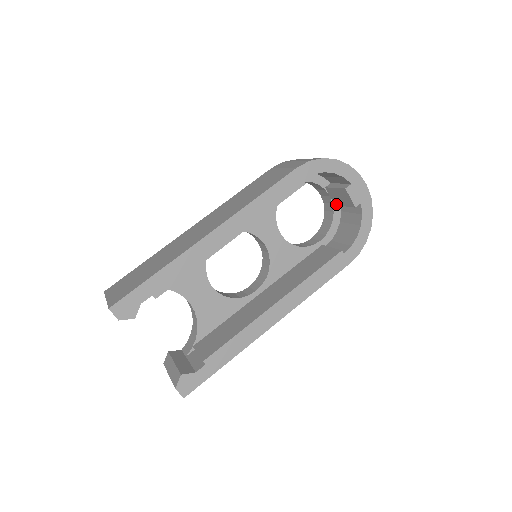
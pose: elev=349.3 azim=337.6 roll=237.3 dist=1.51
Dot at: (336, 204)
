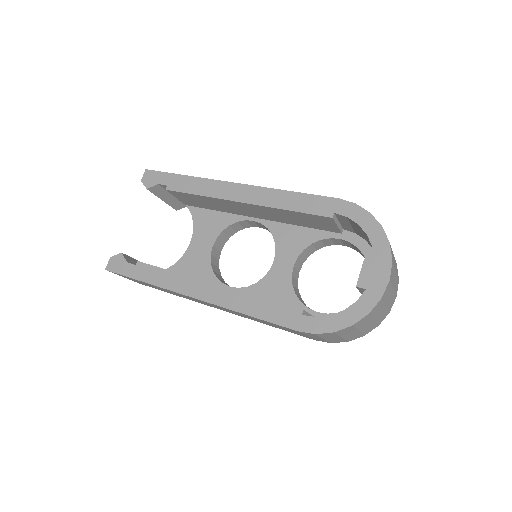
Dot at: occluded
